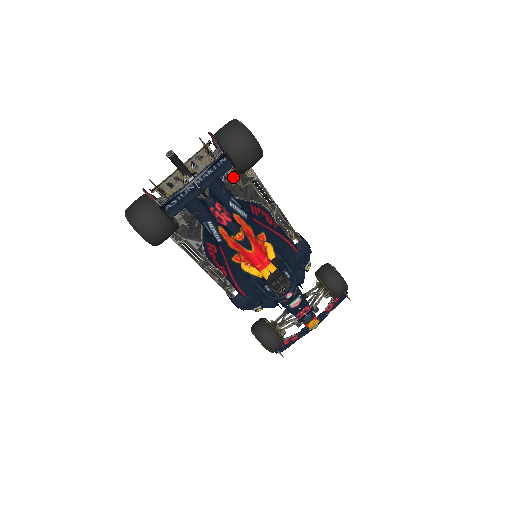
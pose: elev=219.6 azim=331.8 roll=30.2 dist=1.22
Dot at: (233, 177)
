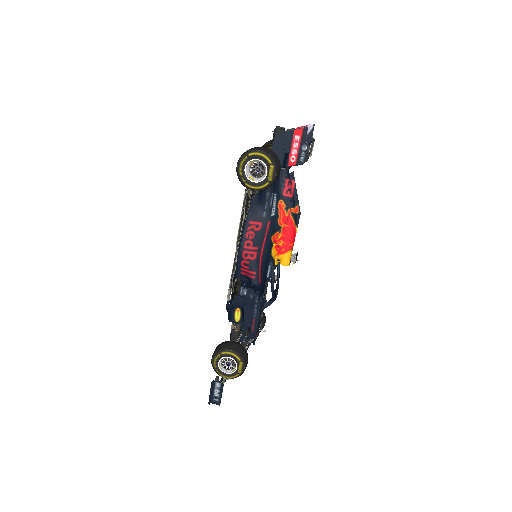
Dot at: occluded
